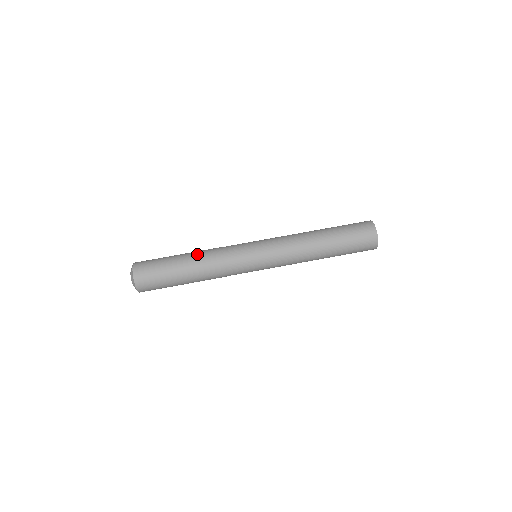
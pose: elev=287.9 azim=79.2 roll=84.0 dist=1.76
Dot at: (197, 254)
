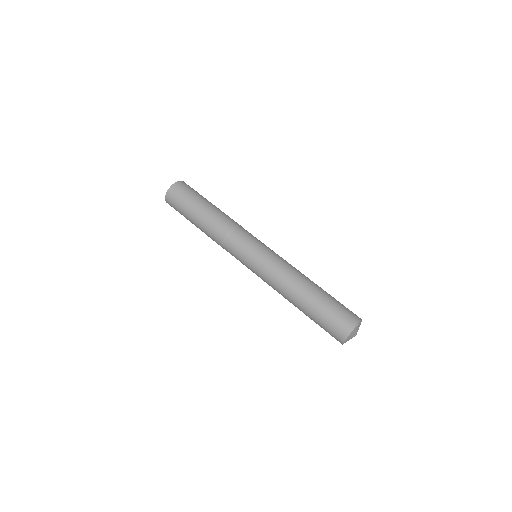
Dot at: occluded
